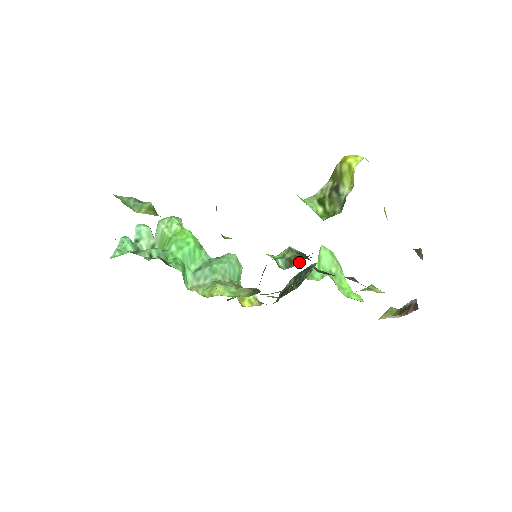
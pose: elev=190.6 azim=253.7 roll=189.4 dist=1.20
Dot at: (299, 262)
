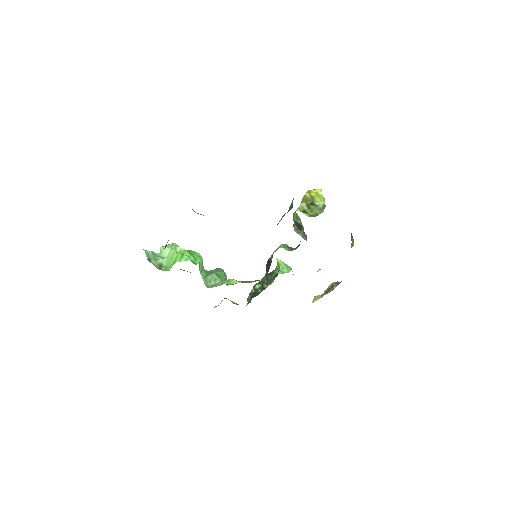
Dot at: (297, 247)
